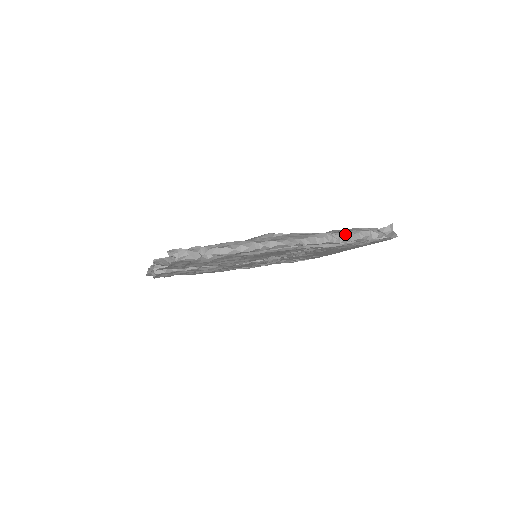
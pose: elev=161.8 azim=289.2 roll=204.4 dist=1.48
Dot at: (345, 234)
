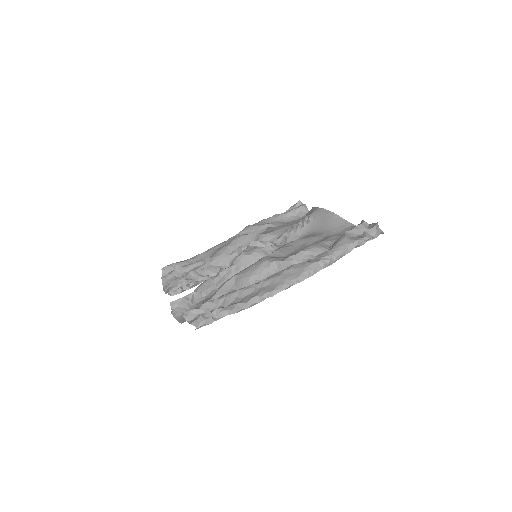
Dot at: (335, 255)
